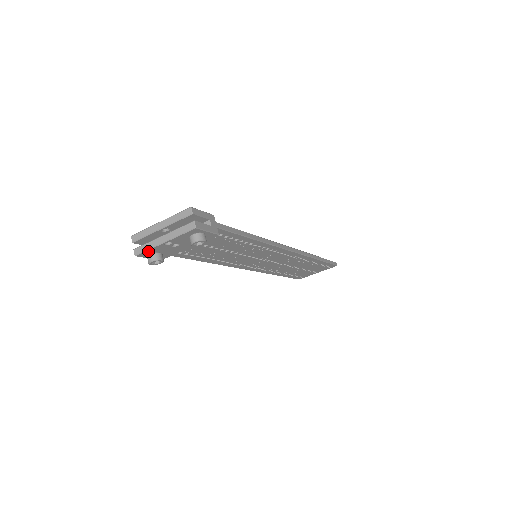
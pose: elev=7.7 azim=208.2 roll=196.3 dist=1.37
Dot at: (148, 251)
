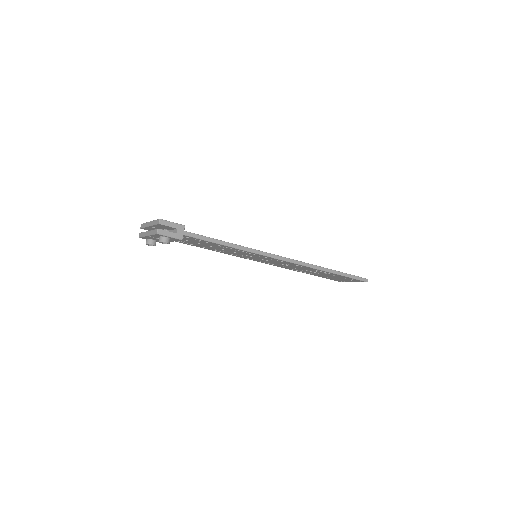
Dot at: (144, 237)
